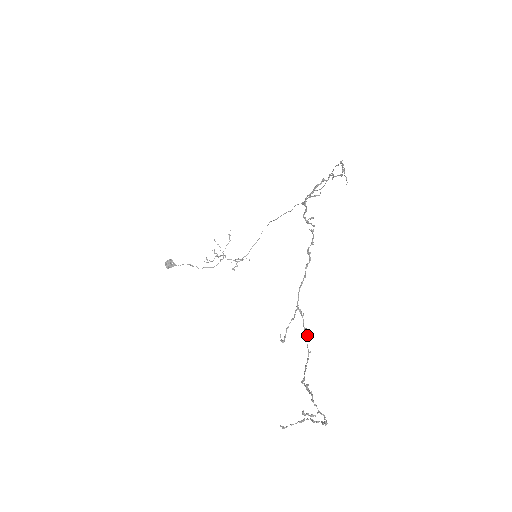
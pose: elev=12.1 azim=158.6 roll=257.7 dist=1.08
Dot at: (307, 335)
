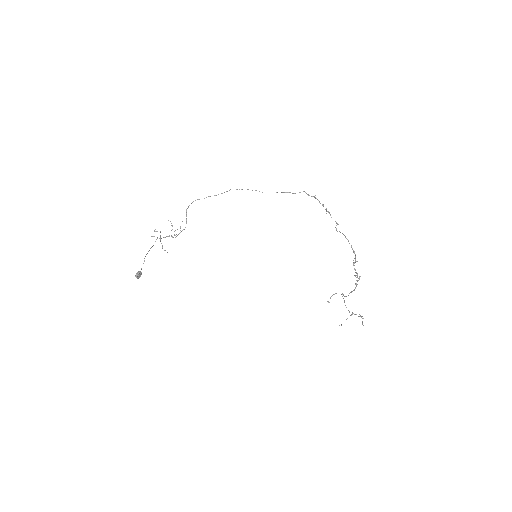
Dot at: occluded
